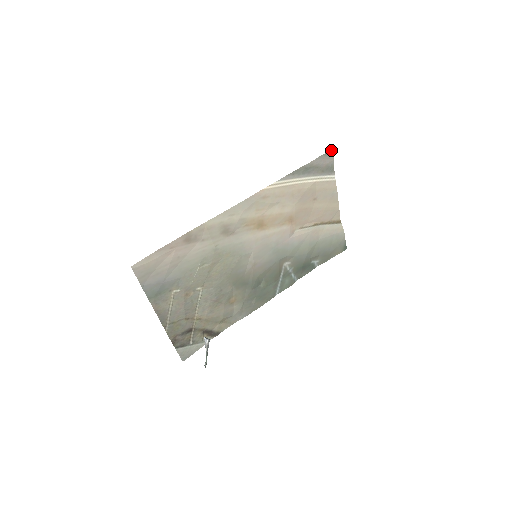
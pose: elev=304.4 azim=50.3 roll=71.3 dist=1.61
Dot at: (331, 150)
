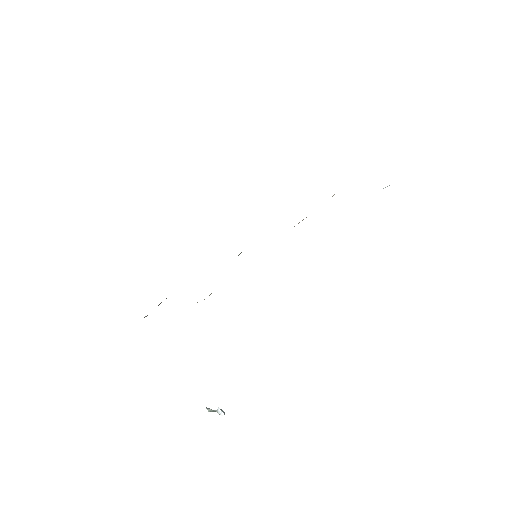
Dot at: occluded
